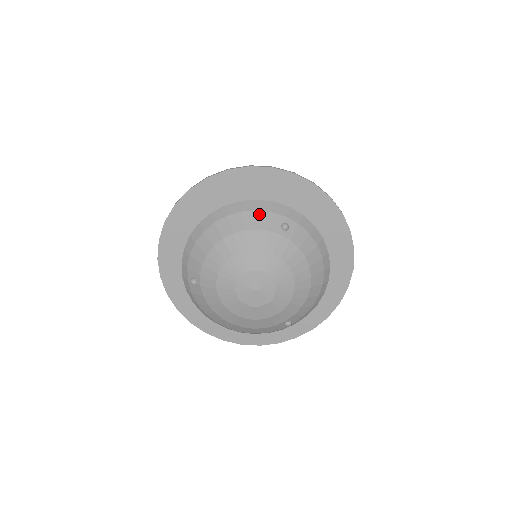
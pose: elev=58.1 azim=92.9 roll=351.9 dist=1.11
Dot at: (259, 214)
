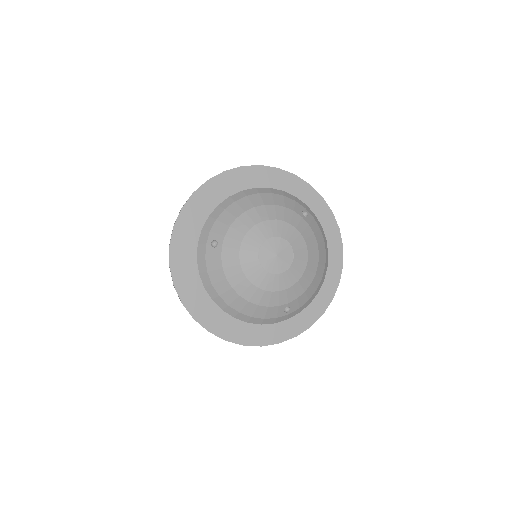
Dot at: (286, 198)
